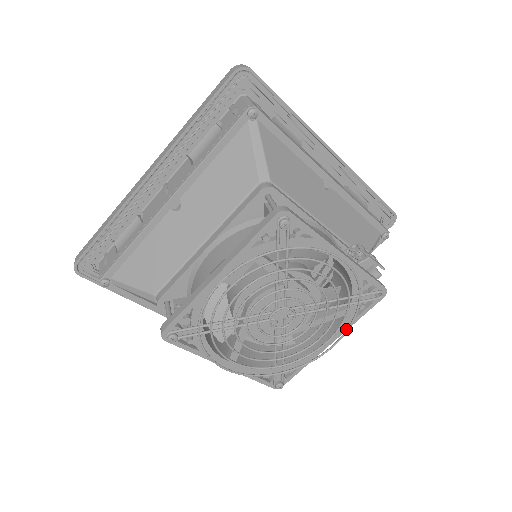
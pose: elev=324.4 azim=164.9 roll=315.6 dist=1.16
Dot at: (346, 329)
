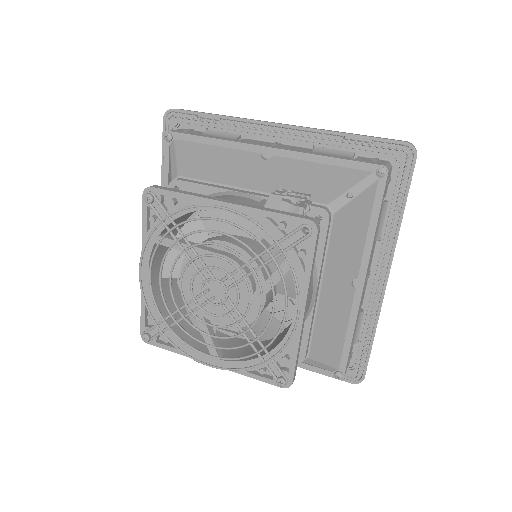
Dot at: (296, 287)
